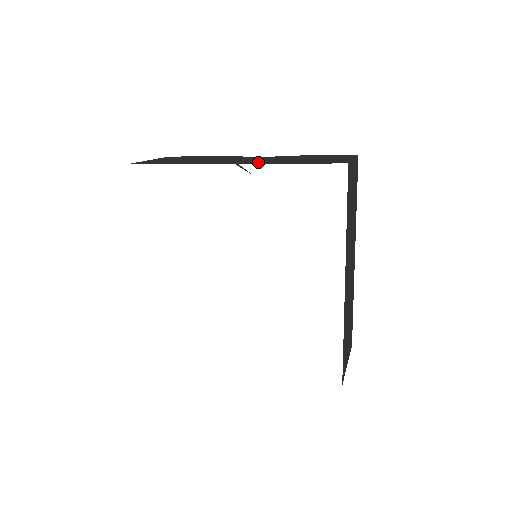
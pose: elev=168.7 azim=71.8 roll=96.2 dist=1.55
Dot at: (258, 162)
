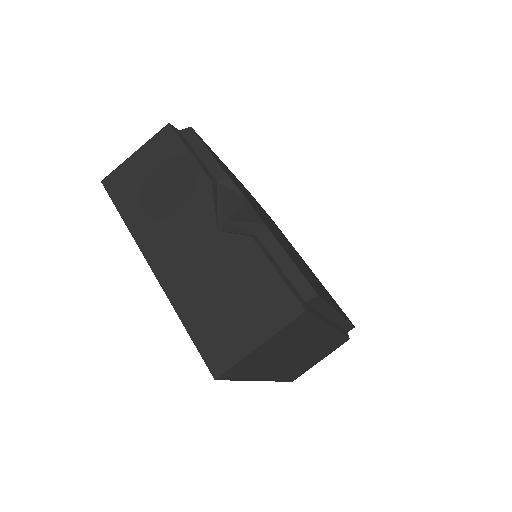
Dot at: (174, 283)
